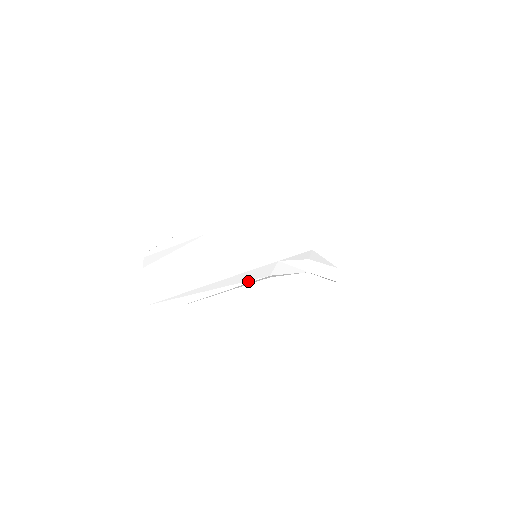
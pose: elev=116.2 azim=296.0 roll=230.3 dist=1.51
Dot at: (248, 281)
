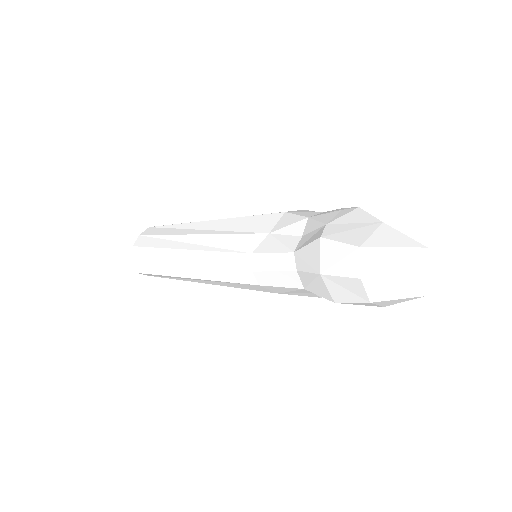
Dot at: (227, 250)
